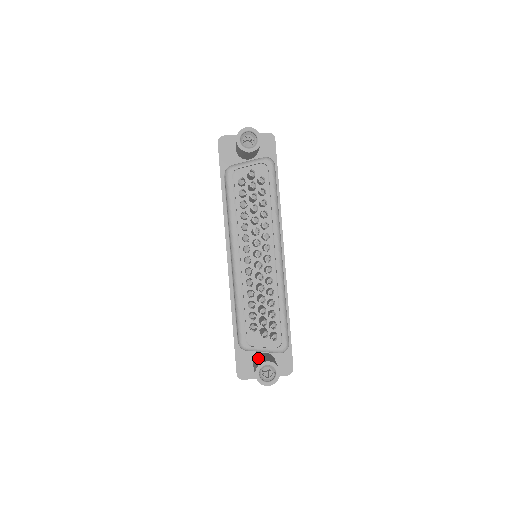
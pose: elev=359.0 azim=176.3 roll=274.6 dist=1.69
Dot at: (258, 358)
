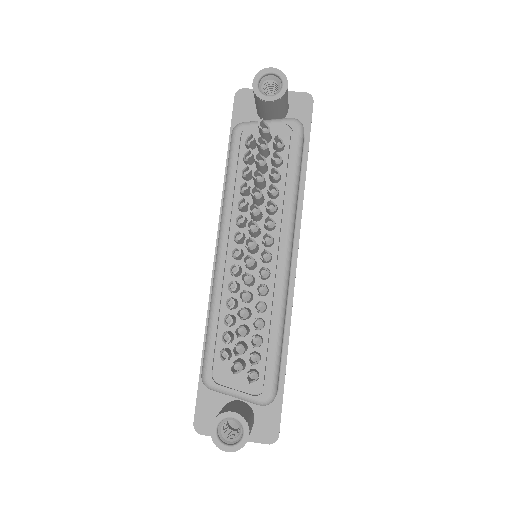
Dot at: (226, 405)
